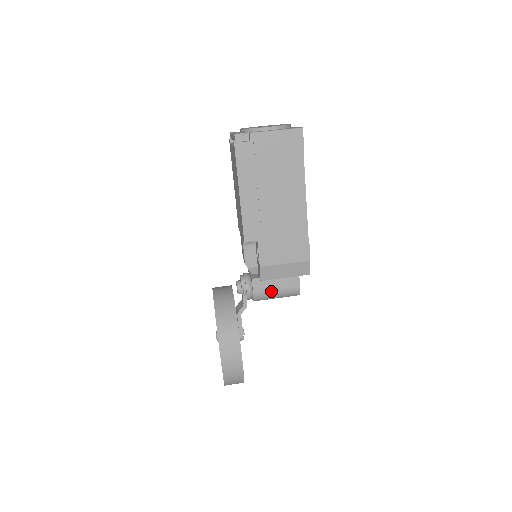
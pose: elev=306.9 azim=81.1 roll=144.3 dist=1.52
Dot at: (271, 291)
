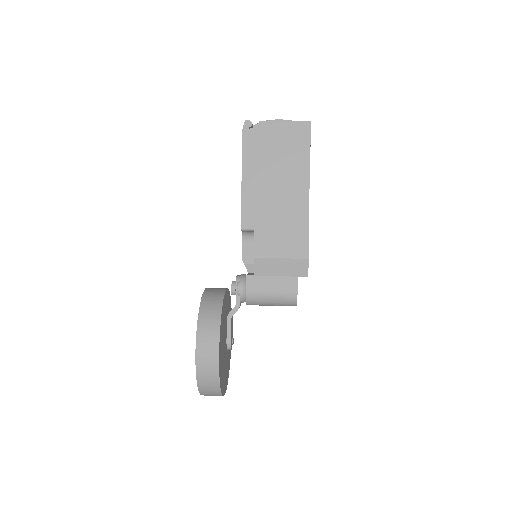
Dot at: (265, 292)
